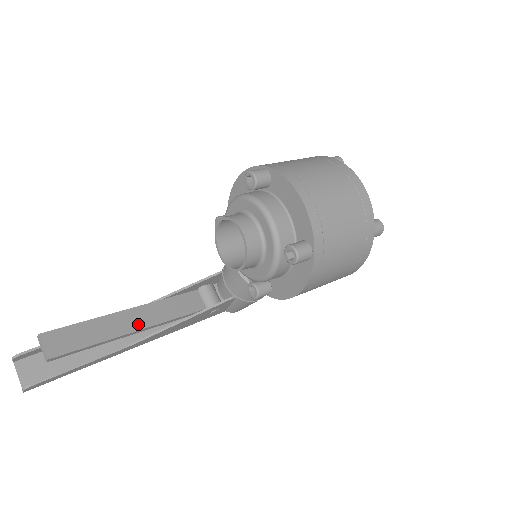
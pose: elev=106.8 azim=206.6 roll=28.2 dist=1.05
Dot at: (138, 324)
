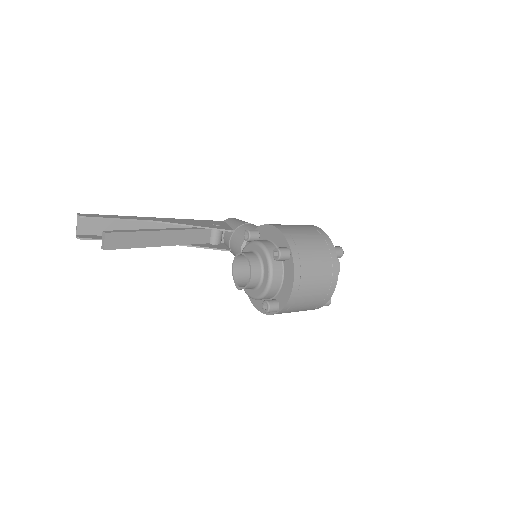
Dot at: (164, 242)
